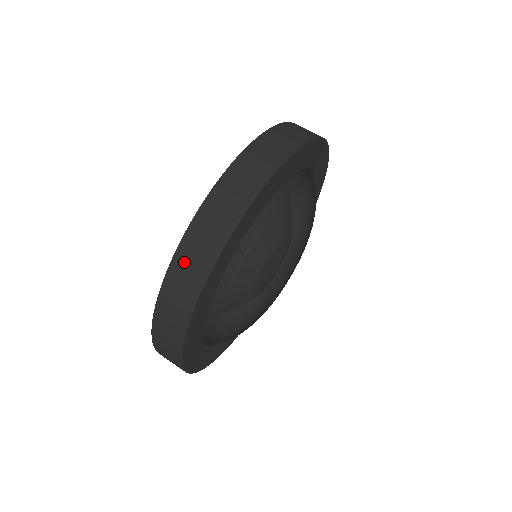
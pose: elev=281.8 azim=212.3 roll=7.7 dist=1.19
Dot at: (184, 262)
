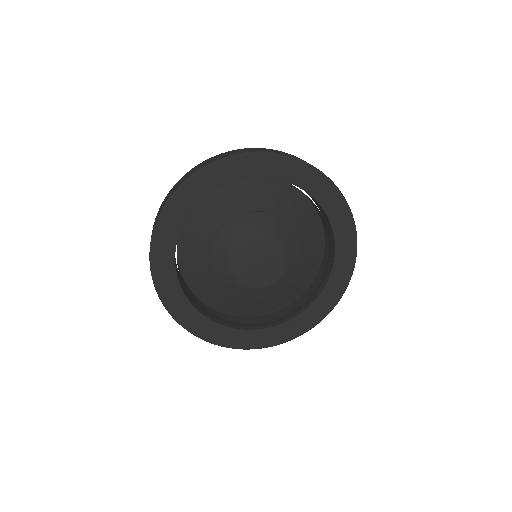
Dot at: (195, 168)
